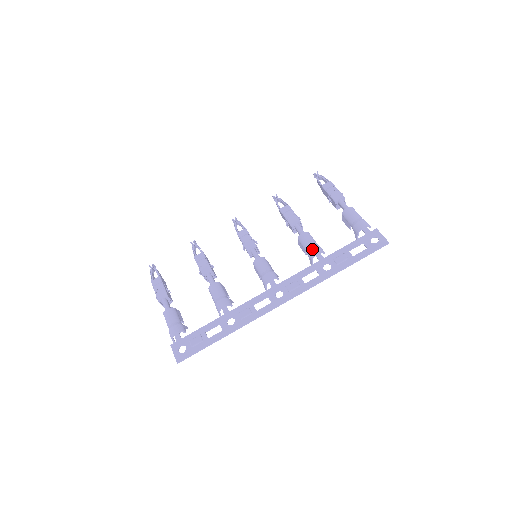
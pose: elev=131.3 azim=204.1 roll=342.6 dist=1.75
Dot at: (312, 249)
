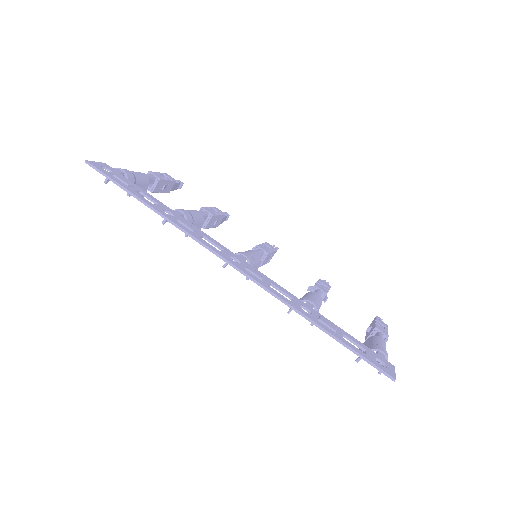
Dot at: occluded
